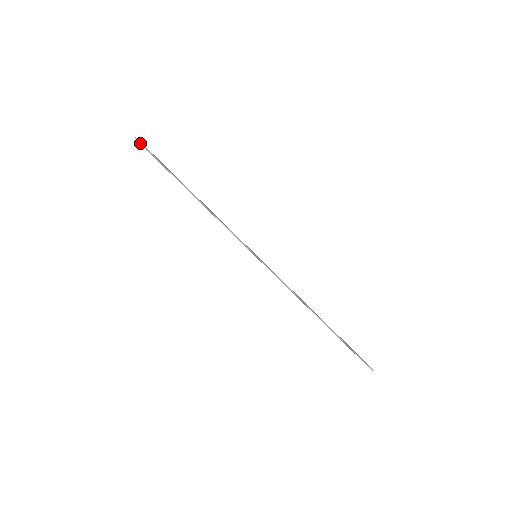
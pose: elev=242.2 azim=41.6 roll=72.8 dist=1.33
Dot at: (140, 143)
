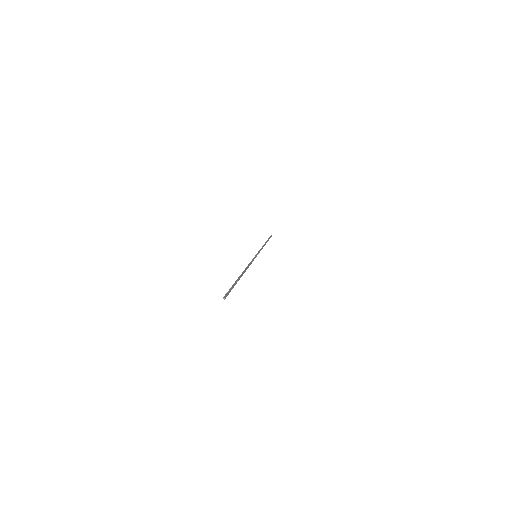
Dot at: (225, 297)
